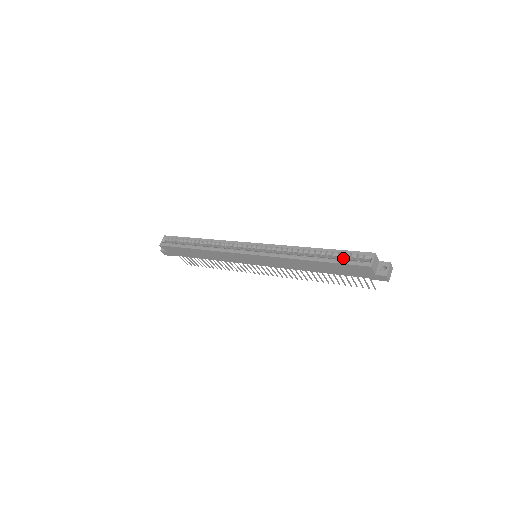
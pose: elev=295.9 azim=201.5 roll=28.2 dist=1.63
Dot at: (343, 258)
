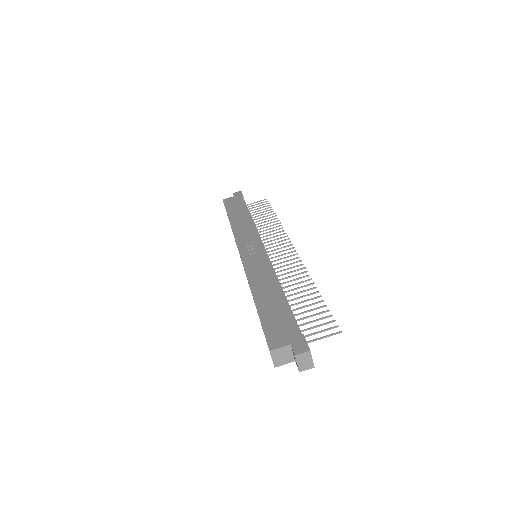
Dot at: occluded
